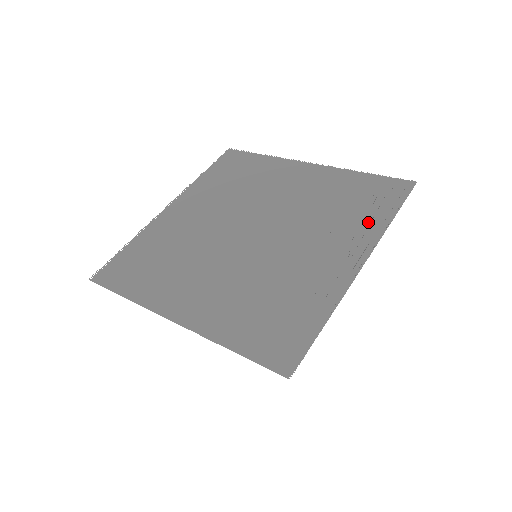
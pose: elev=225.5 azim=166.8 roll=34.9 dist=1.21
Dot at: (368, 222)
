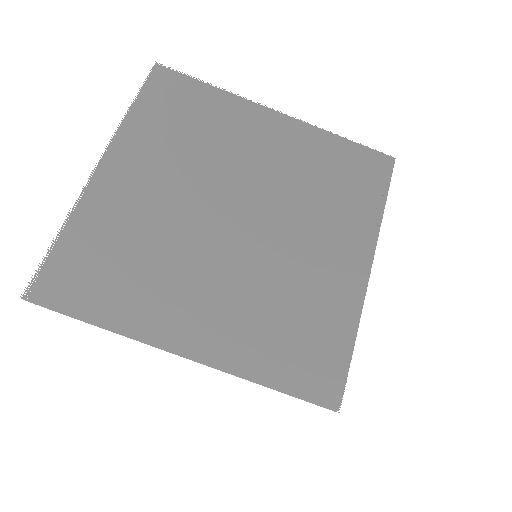
Dot at: (363, 211)
